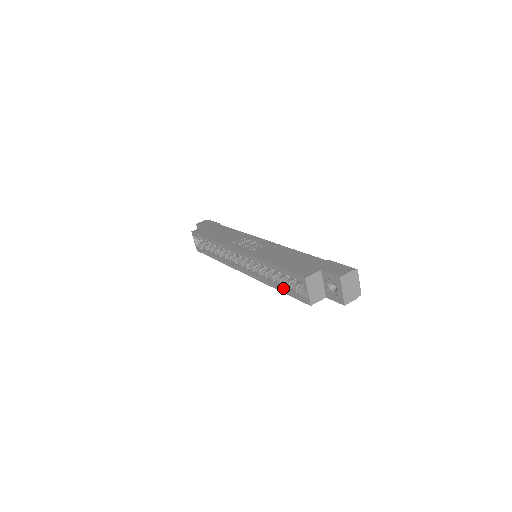
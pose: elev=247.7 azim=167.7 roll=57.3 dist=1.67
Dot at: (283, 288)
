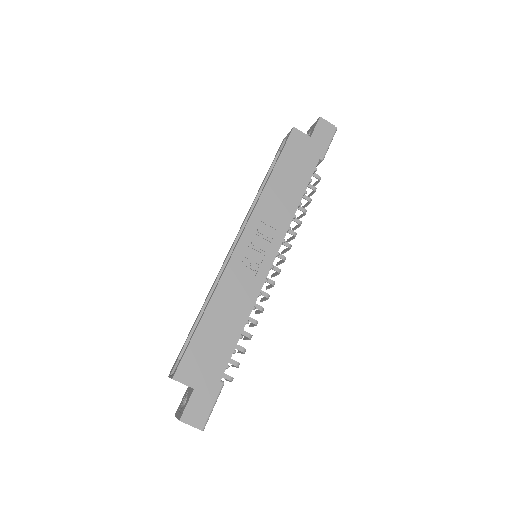
Dot at: (191, 330)
